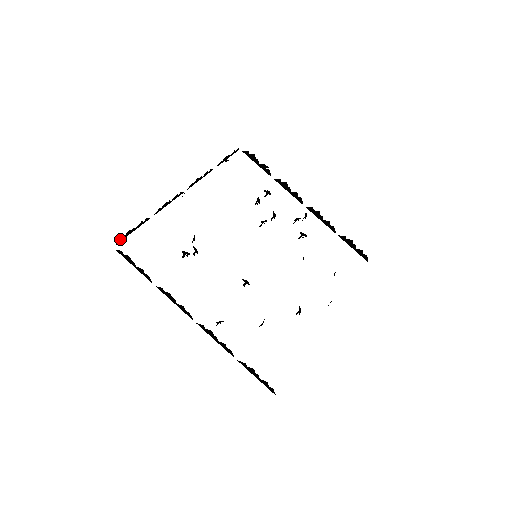
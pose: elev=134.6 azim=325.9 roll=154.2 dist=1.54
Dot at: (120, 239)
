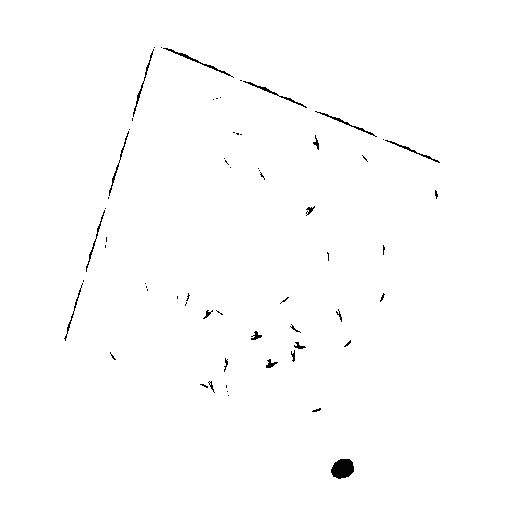
Dot at: (64, 338)
